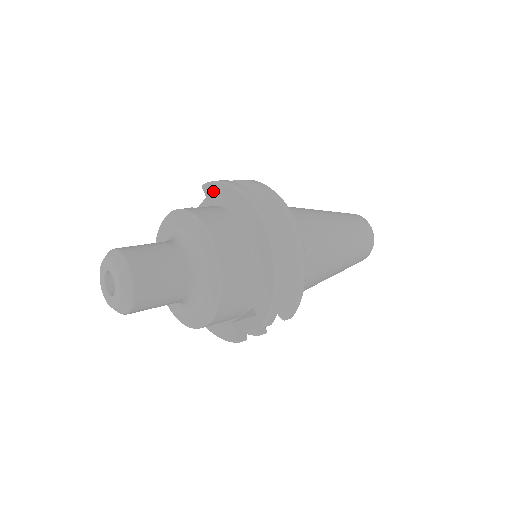
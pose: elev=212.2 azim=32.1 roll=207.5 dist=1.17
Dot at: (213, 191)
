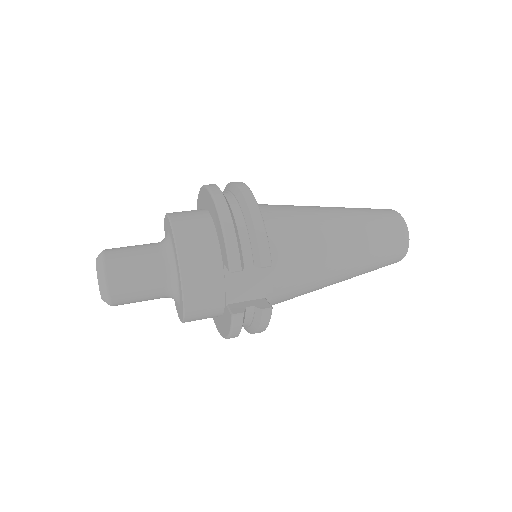
Dot at: occluded
